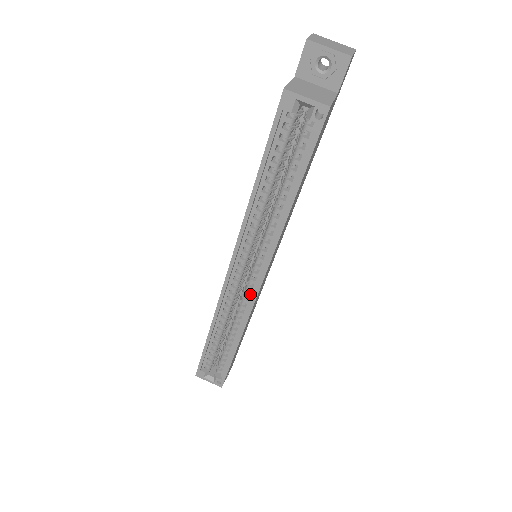
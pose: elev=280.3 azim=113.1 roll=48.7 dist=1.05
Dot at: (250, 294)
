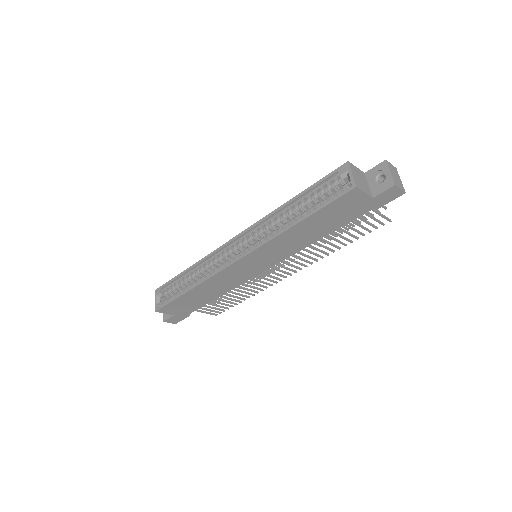
Dot at: (228, 263)
